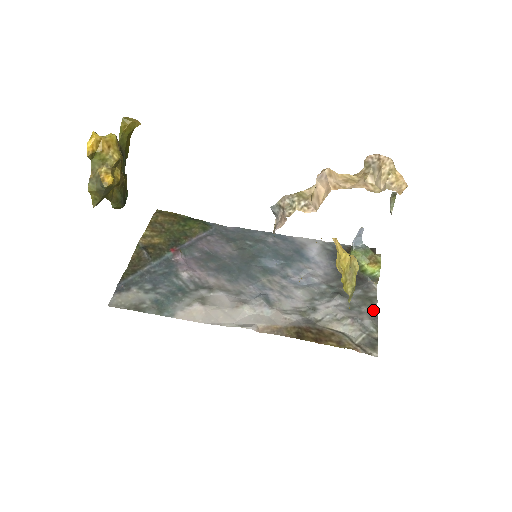
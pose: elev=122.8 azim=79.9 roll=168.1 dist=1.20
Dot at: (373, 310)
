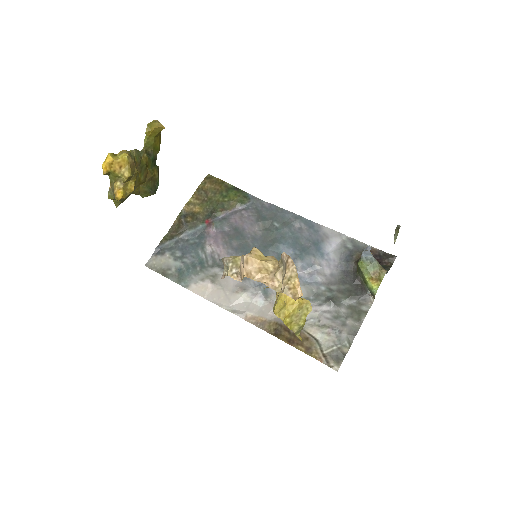
Dot at: (357, 325)
